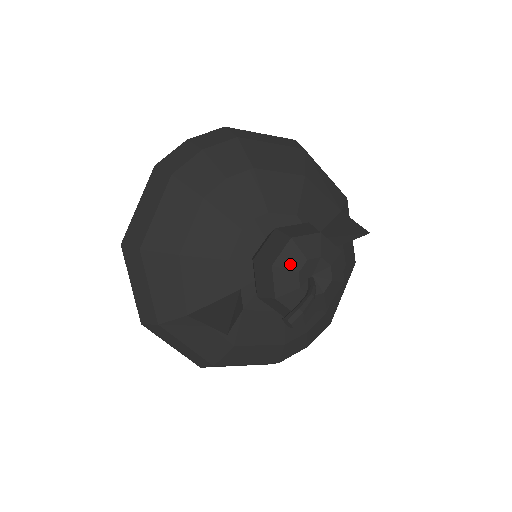
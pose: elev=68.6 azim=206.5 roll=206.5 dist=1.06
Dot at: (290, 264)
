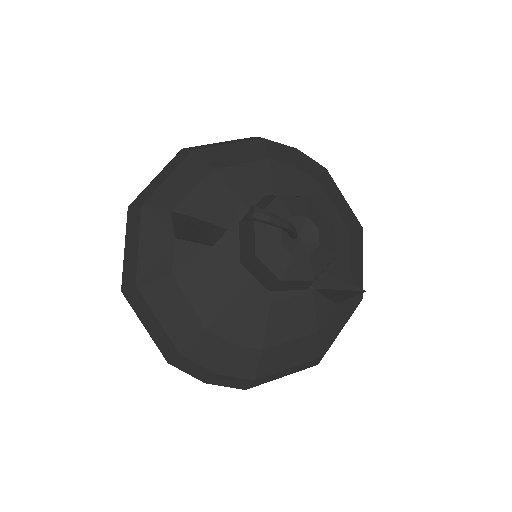
Dot at: (292, 207)
